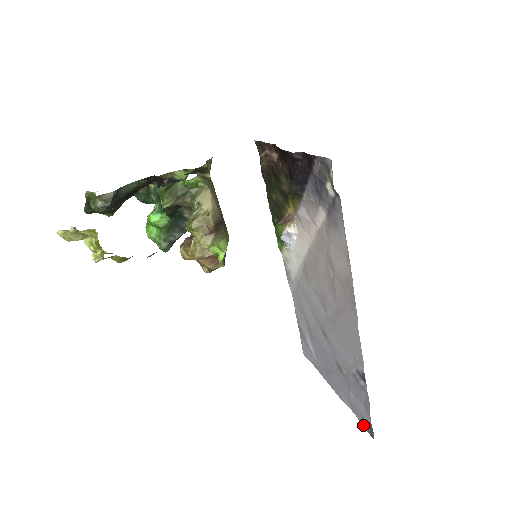
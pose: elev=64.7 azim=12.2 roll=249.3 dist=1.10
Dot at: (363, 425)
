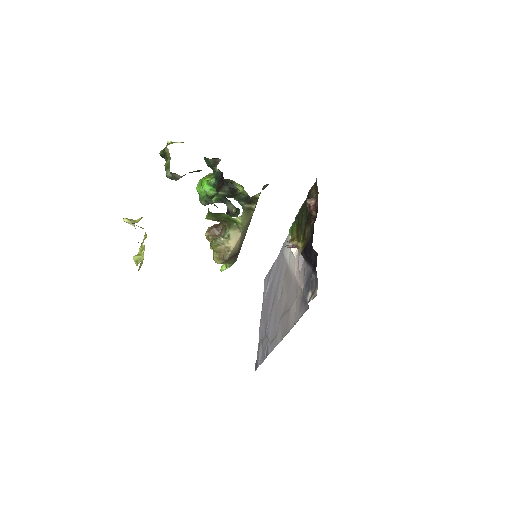
Dot at: occluded
